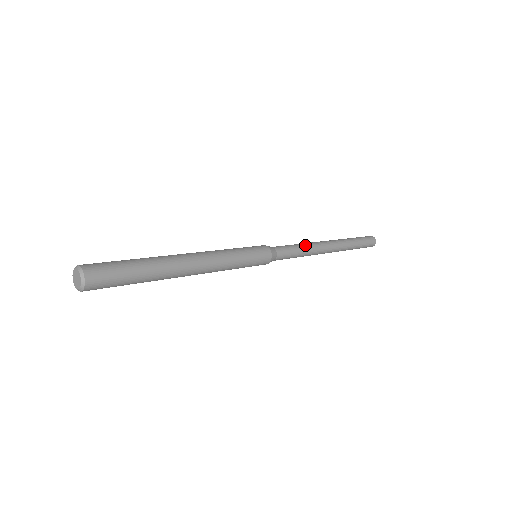
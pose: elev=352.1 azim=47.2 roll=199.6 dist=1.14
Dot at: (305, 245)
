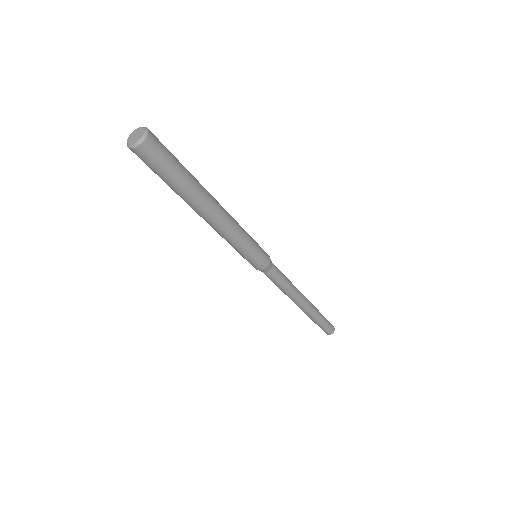
Dot at: occluded
